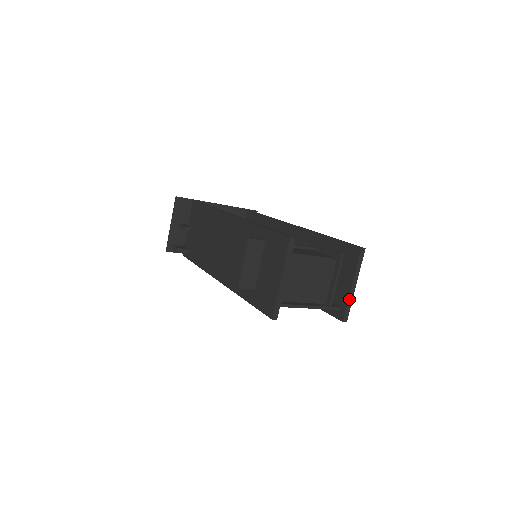
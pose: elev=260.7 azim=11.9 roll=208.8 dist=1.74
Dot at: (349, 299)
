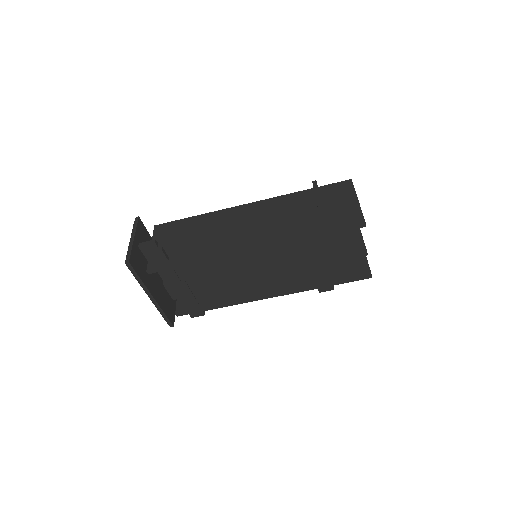
Dot at: (367, 260)
